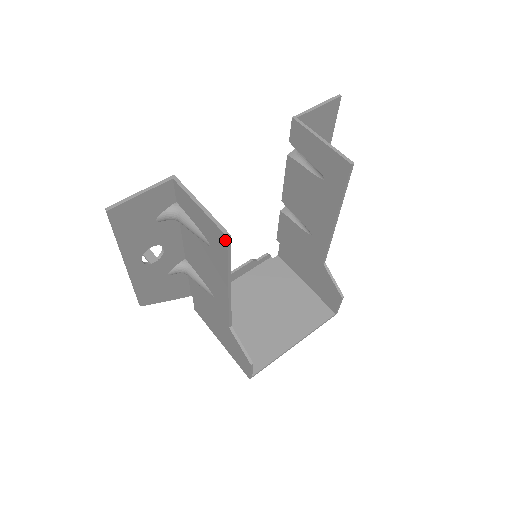
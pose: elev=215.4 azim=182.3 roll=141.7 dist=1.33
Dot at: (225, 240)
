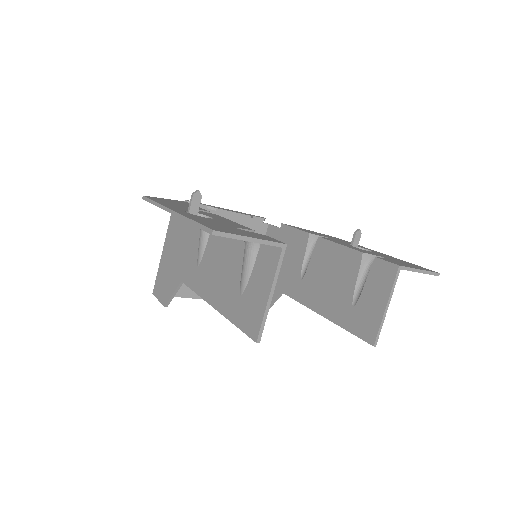
Dot at: (253, 336)
